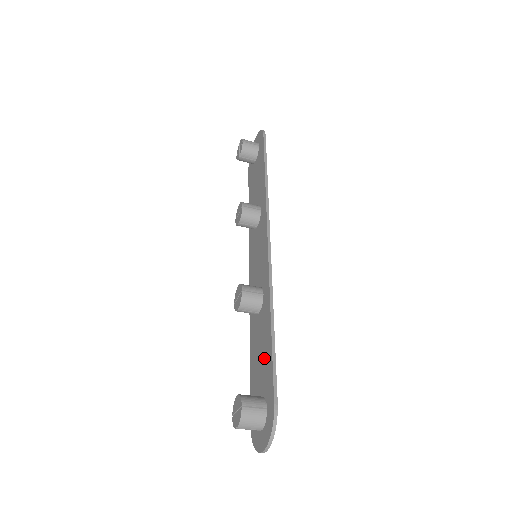
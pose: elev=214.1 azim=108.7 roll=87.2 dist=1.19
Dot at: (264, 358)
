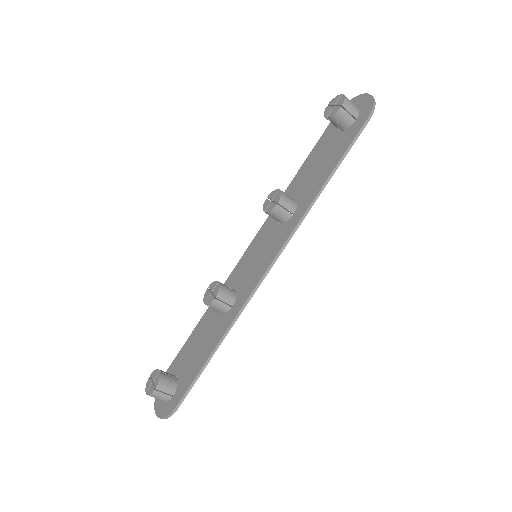
Dot at: (196, 359)
